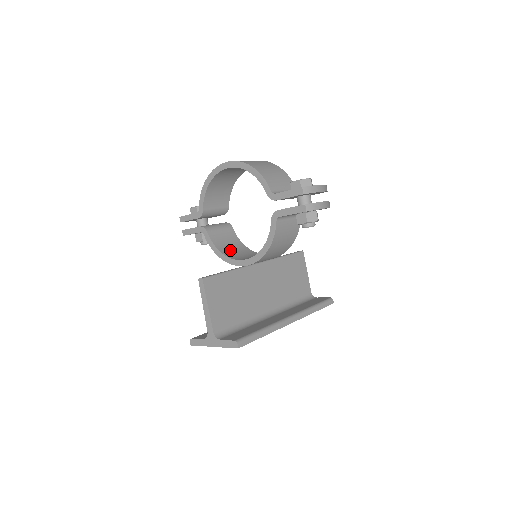
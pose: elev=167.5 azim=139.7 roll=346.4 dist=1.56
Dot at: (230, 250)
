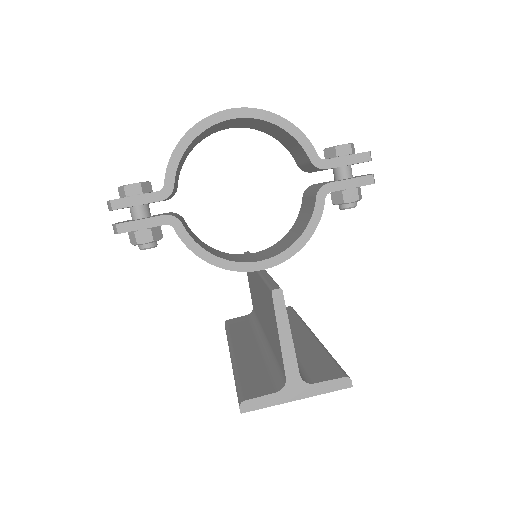
Dot at: (212, 251)
